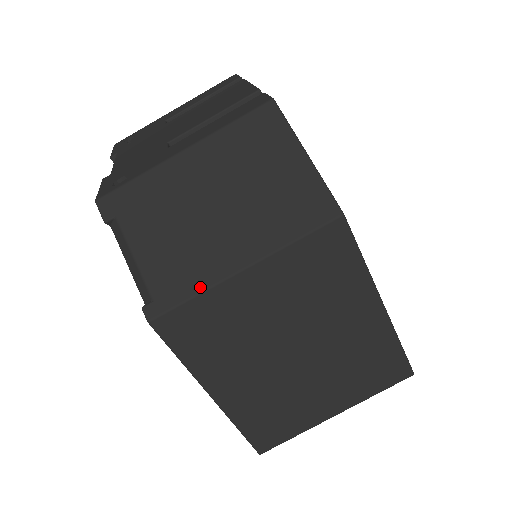
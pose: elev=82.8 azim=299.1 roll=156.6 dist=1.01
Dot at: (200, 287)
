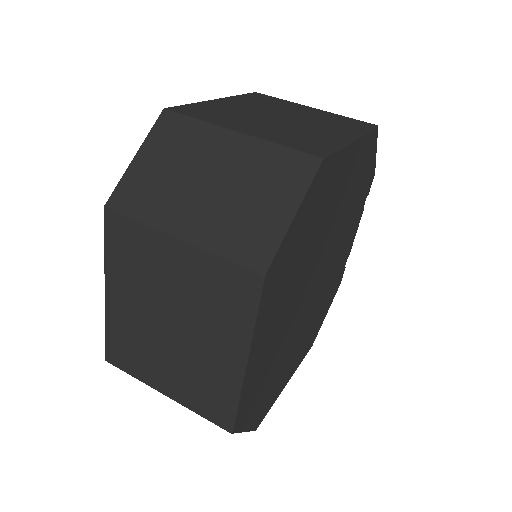
Dot at: occluded
